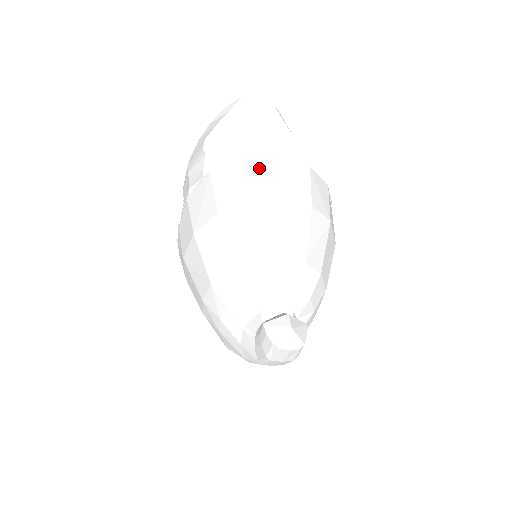
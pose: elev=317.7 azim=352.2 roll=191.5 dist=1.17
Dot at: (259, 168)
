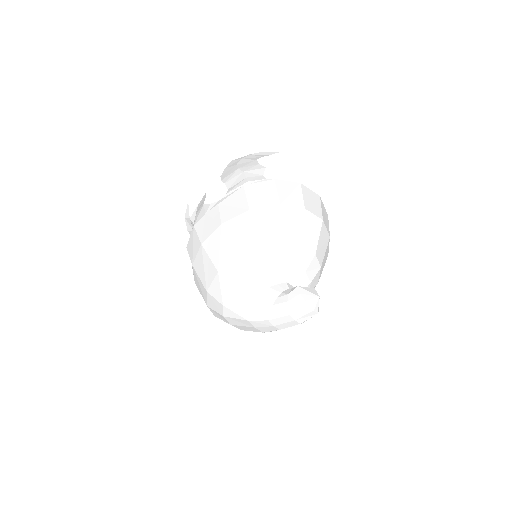
Dot at: (310, 195)
